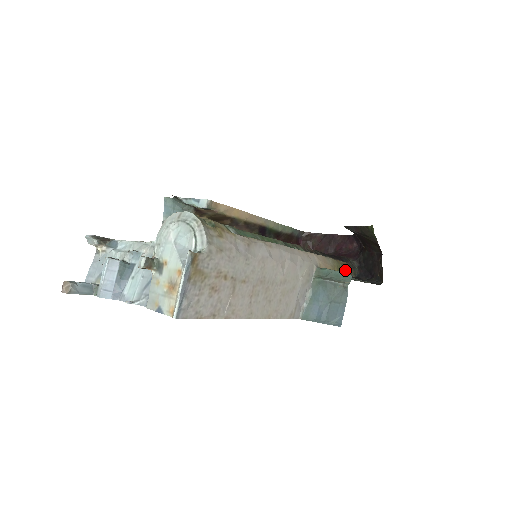
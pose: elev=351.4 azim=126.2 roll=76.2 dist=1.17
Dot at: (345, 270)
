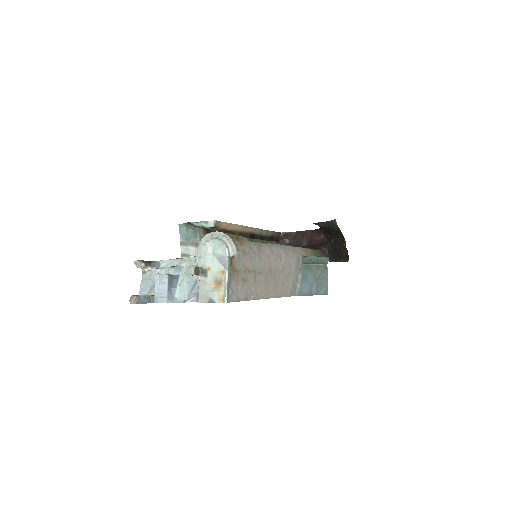
Dot at: occluded
